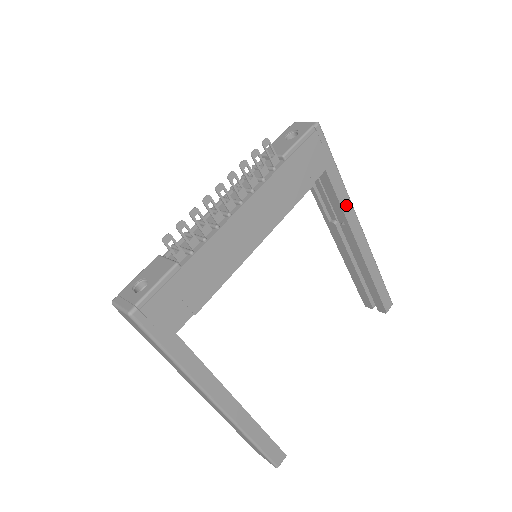
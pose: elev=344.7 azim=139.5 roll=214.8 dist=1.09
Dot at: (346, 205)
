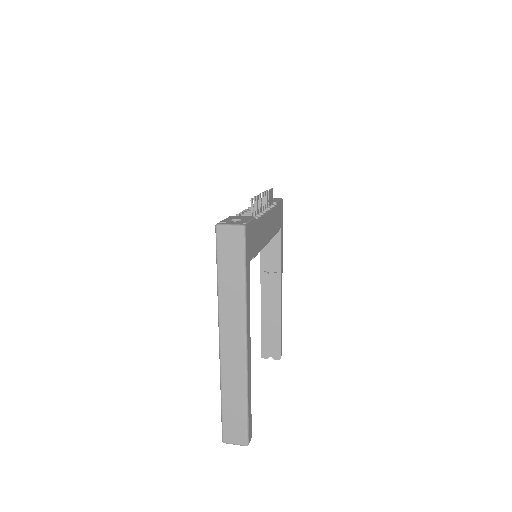
Dot at: (282, 258)
